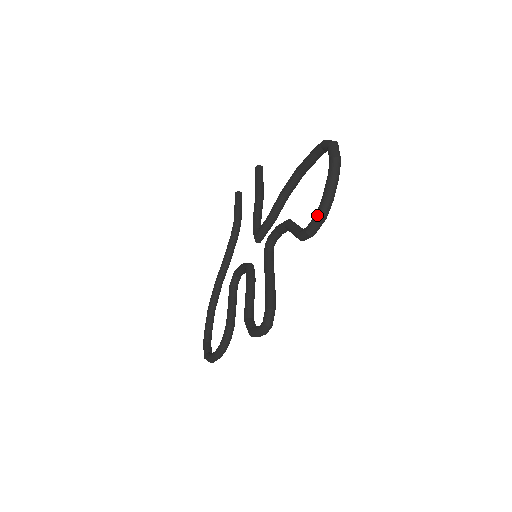
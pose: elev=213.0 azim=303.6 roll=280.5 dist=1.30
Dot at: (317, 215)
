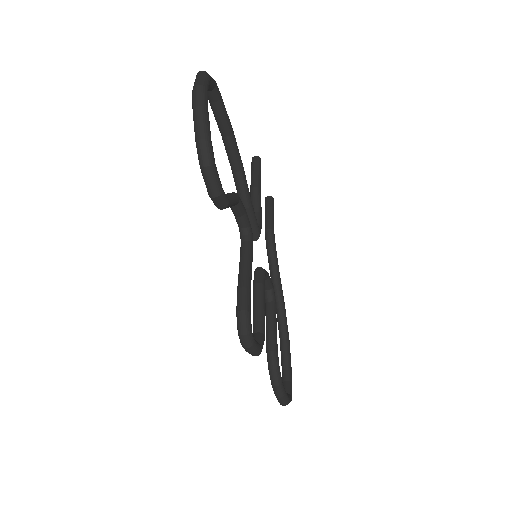
Dot at: occluded
